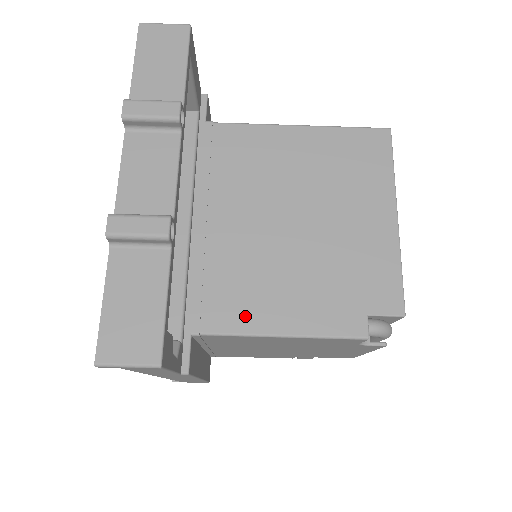
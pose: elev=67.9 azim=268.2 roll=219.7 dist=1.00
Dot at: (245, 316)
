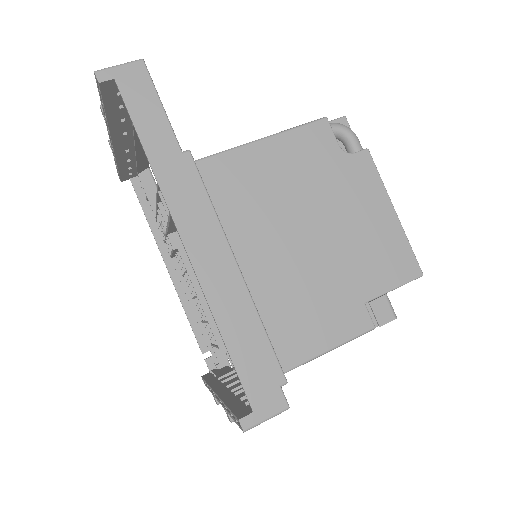
Dot at: occluded
